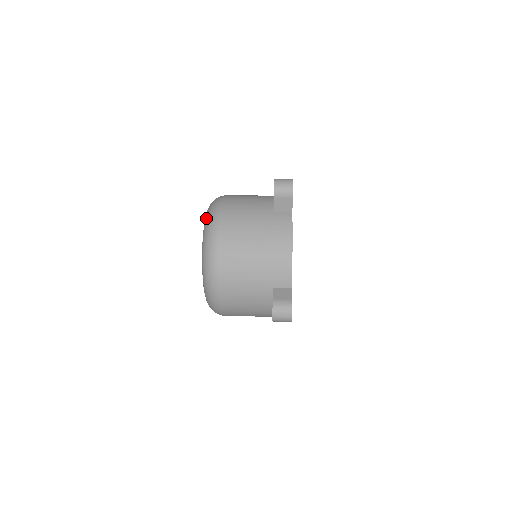
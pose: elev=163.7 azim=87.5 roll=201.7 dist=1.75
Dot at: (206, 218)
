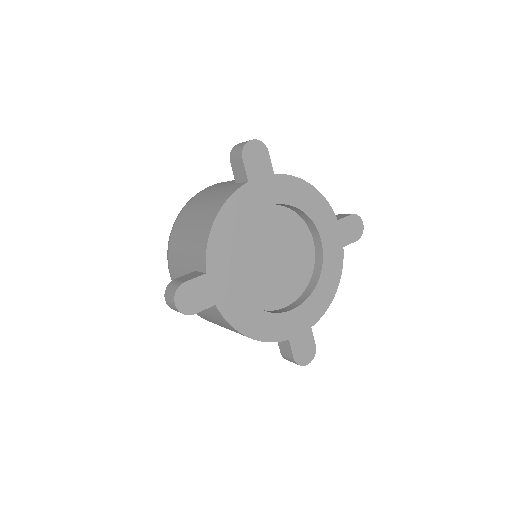
Dot at: occluded
